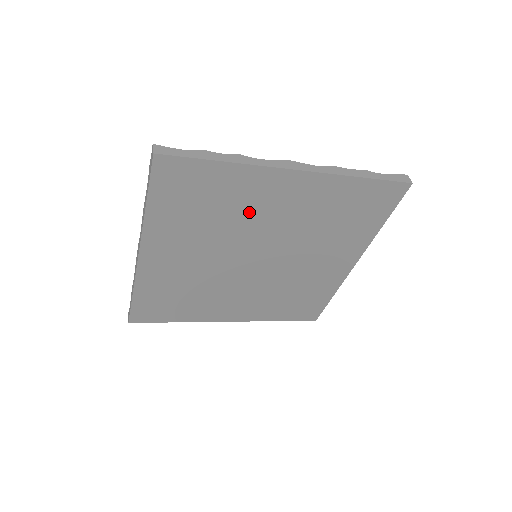
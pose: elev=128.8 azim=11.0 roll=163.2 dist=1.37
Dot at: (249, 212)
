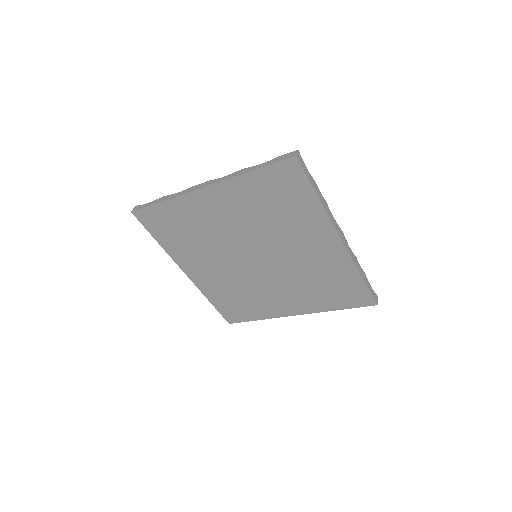
Dot at: (291, 232)
